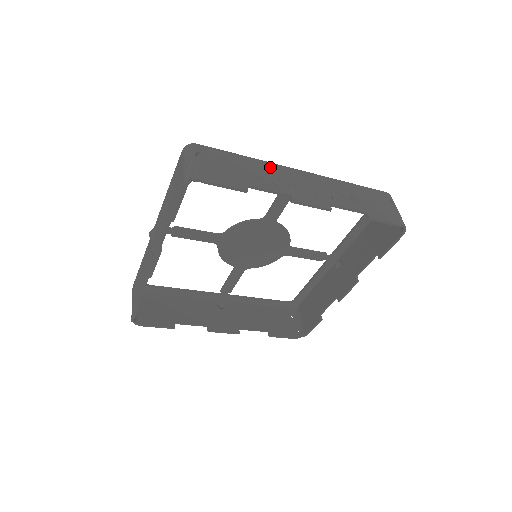
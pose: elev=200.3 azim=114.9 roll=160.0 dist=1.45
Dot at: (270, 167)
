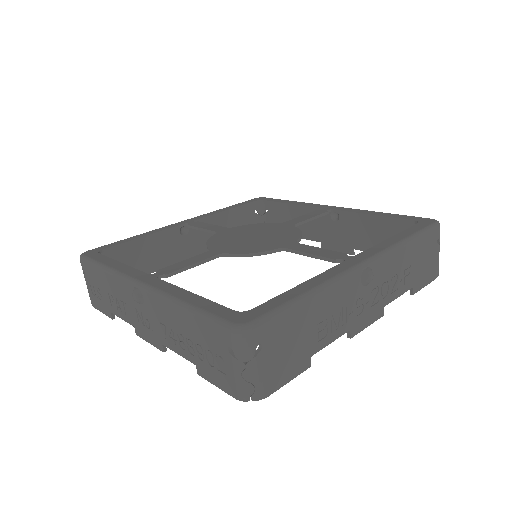
Dot at: (335, 294)
